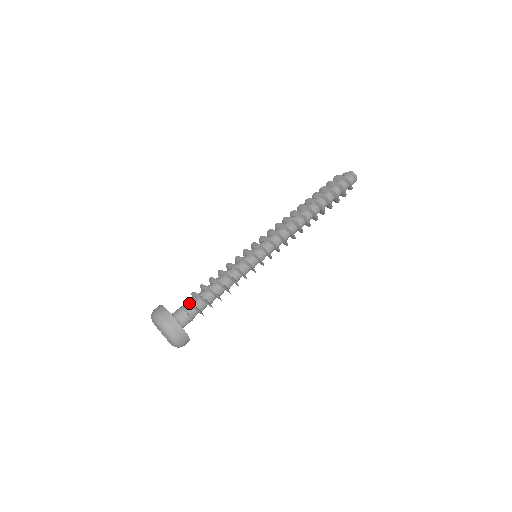
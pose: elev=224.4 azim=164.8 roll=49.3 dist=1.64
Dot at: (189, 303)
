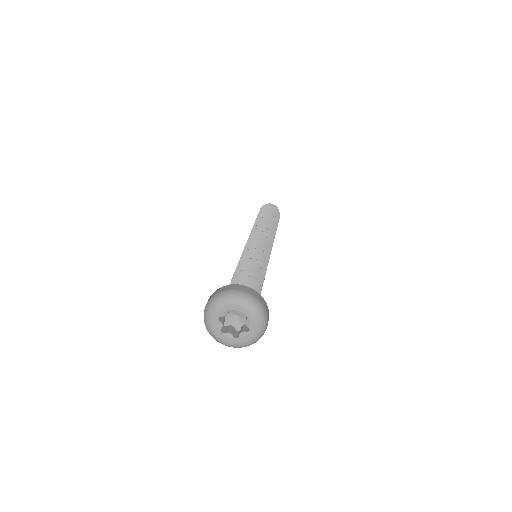
Dot at: occluded
